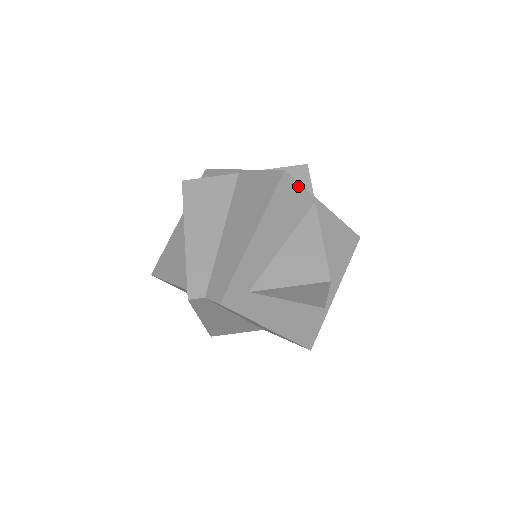
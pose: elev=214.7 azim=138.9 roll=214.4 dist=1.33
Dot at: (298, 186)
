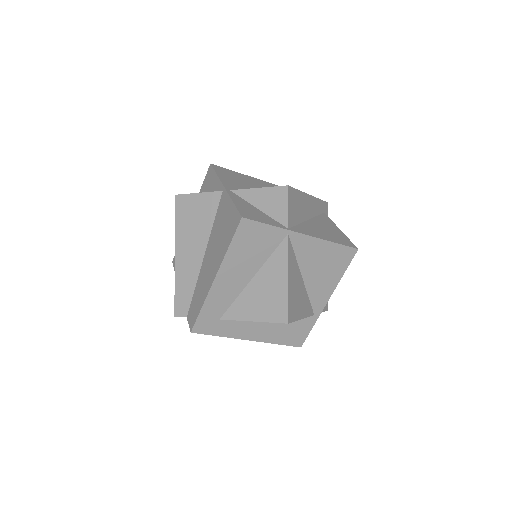
Dot at: (262, 226)
